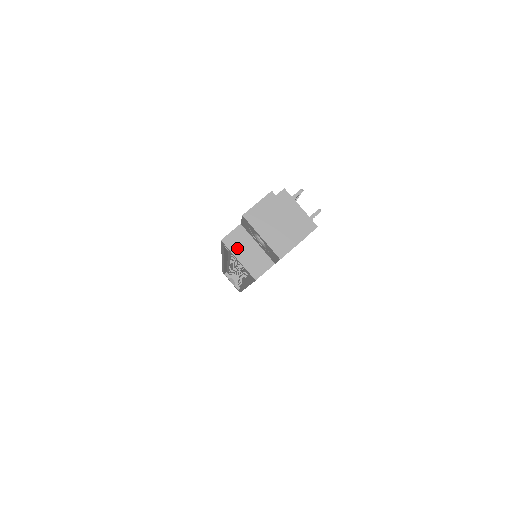
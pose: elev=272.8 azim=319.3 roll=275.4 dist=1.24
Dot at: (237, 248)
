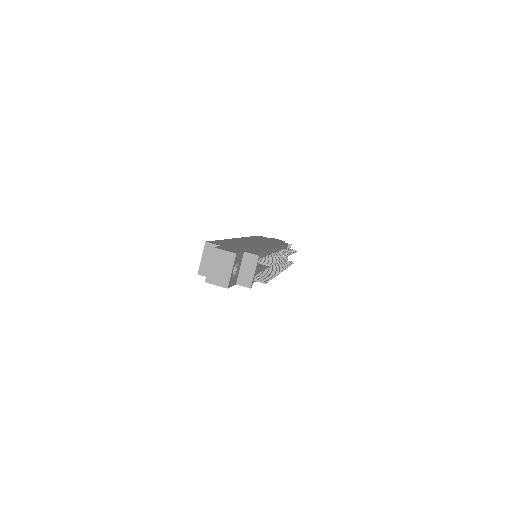
Dot at: (207, 253)
